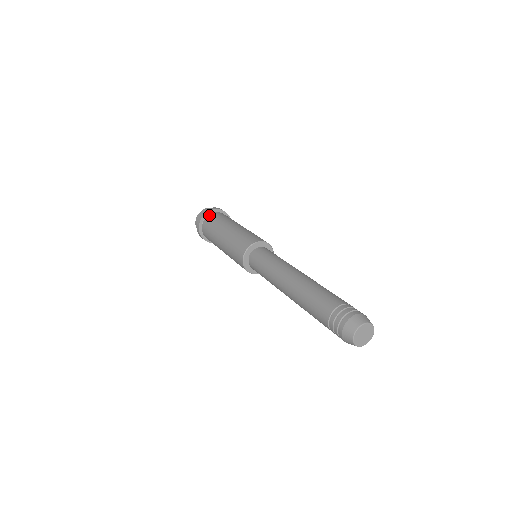
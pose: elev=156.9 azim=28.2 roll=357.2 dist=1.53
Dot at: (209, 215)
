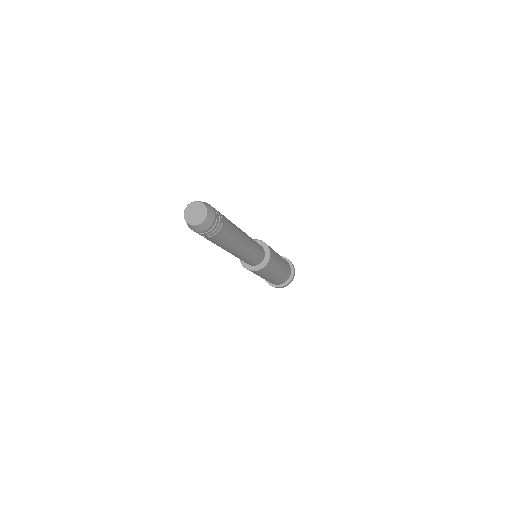
Dot at: occluded
